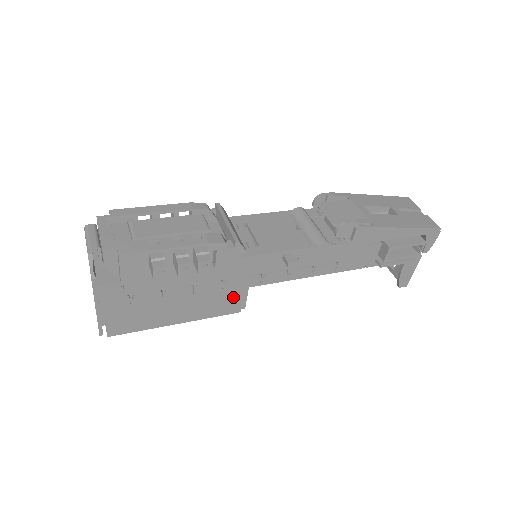
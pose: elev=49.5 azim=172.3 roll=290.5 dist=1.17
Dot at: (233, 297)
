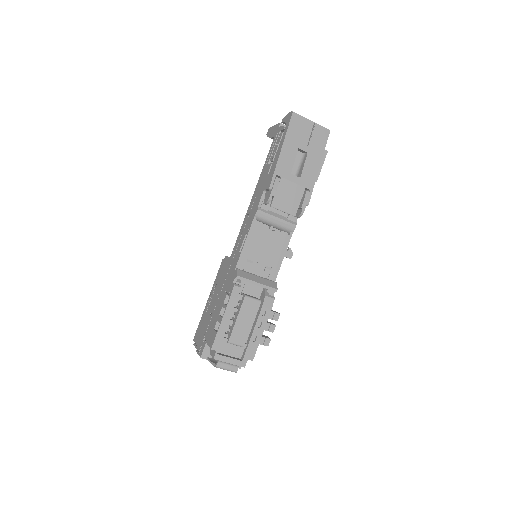
Dot at: occluded
